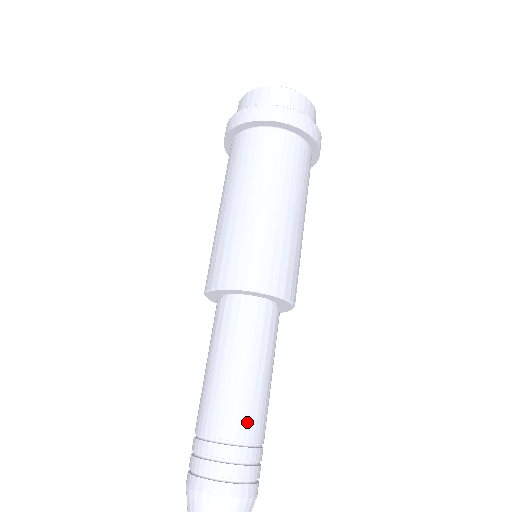
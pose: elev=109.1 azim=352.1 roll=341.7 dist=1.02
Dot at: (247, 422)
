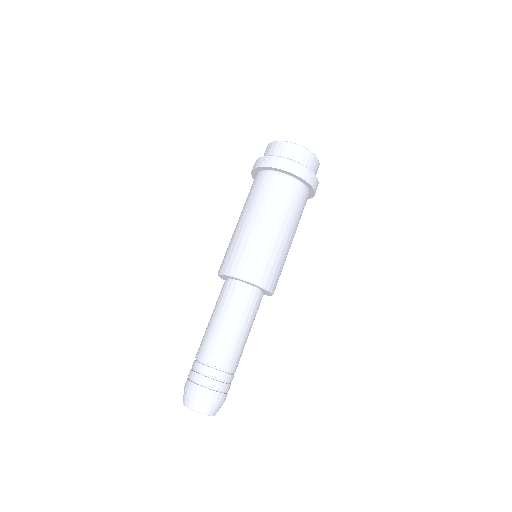
Dot at: (230, 359)
